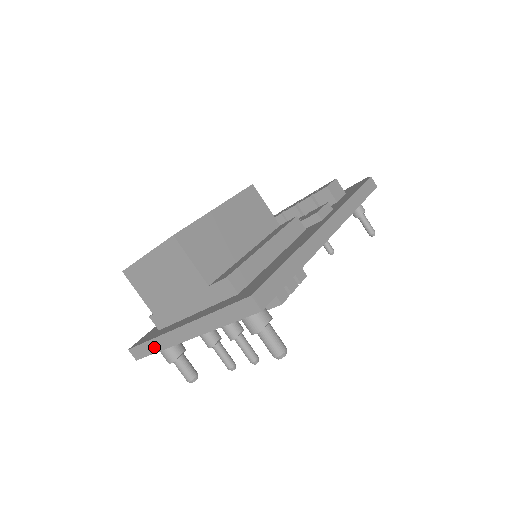
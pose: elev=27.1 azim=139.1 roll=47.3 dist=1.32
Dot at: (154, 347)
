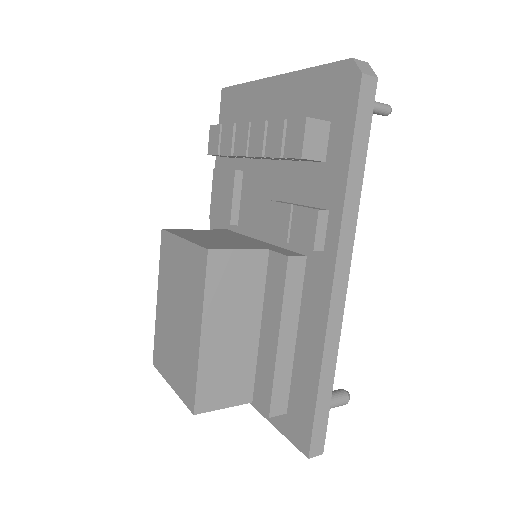
Dot at: occluded
